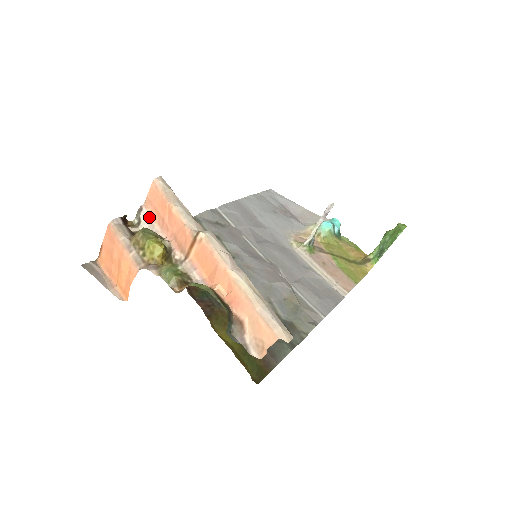
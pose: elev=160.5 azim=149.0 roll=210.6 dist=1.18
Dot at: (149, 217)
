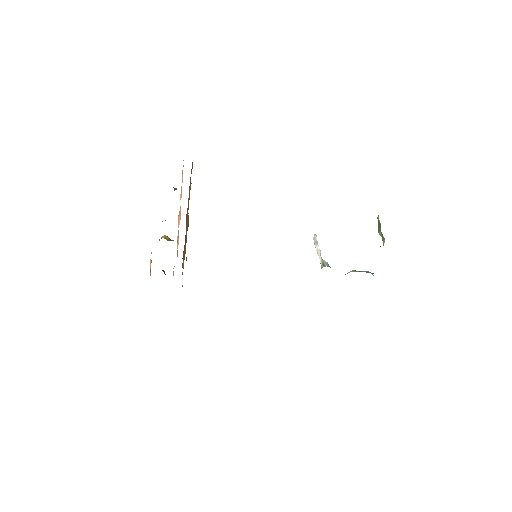
Dot at: occluded
